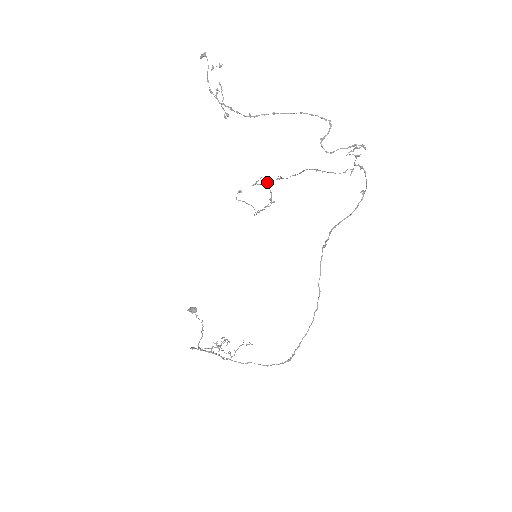
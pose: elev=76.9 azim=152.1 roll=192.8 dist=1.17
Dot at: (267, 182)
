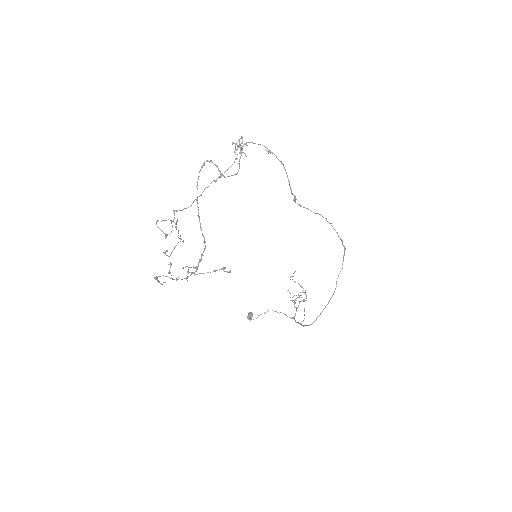
Dot at: (172, 225)
